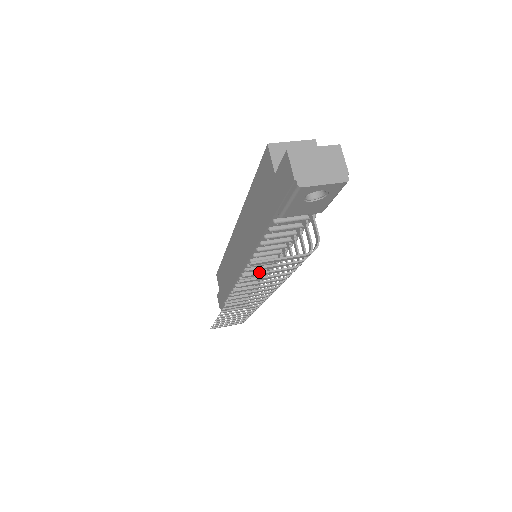
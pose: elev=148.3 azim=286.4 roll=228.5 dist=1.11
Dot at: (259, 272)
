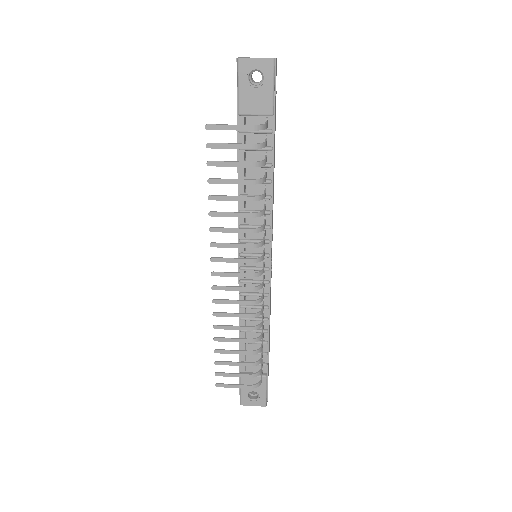
Dot at: (221, 161)
